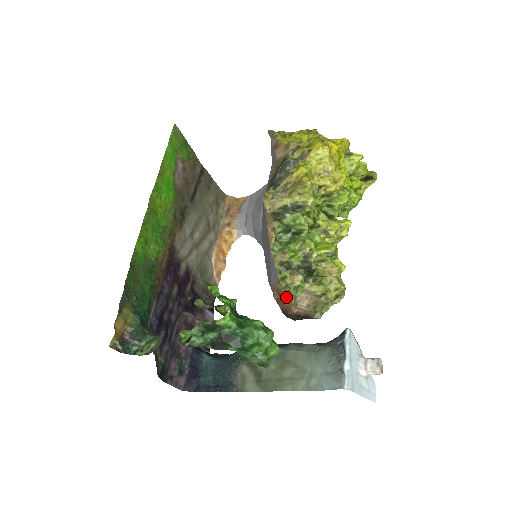
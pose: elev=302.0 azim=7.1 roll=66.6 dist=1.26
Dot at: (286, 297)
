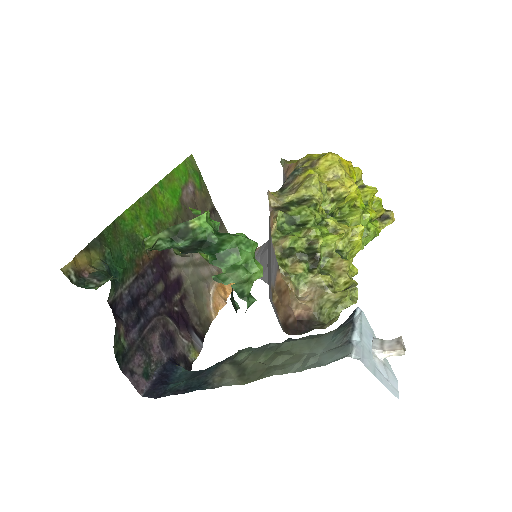
Dot at: (286, 289)
